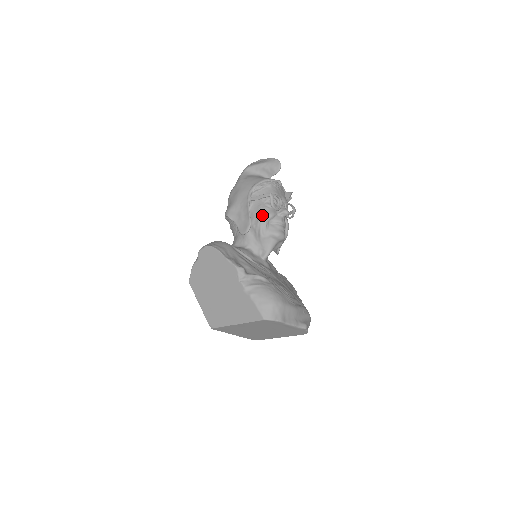
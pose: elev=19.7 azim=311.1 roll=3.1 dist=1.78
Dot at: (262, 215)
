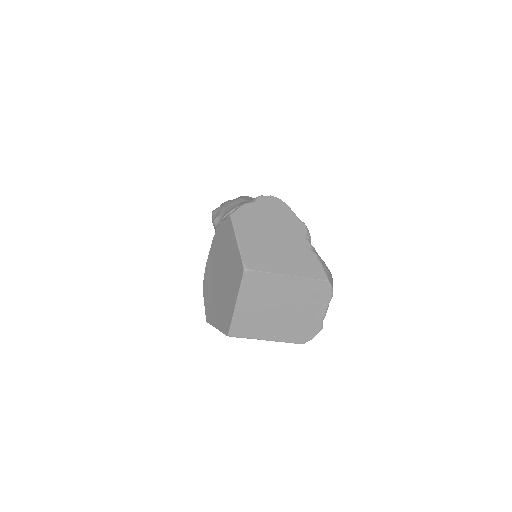
Dot at: occluded
